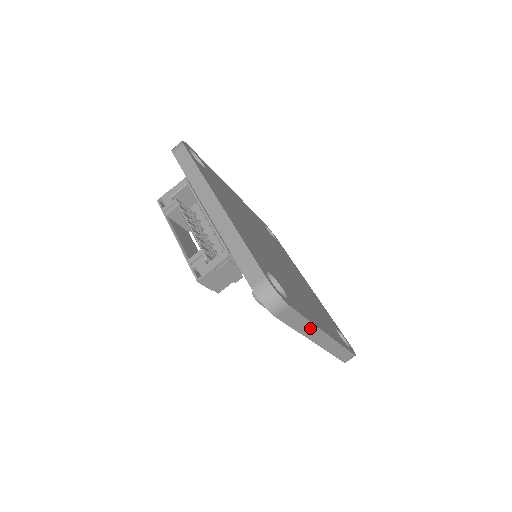
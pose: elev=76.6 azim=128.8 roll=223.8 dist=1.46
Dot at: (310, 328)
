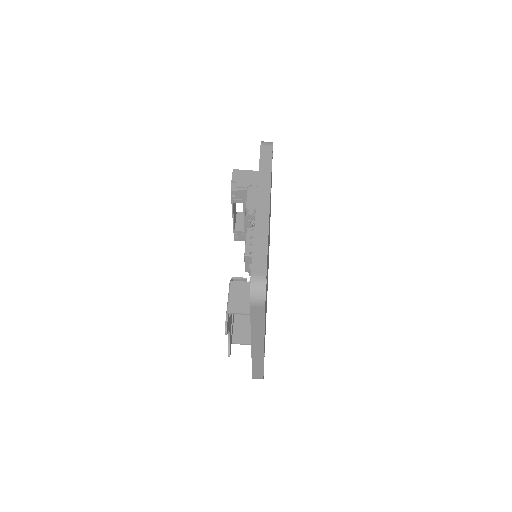
Dot at: (267, 179)
